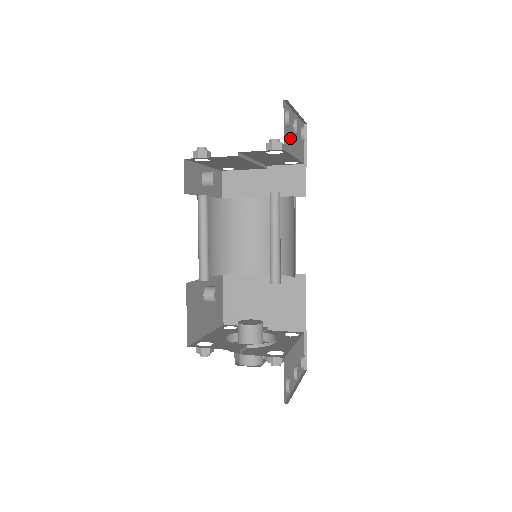
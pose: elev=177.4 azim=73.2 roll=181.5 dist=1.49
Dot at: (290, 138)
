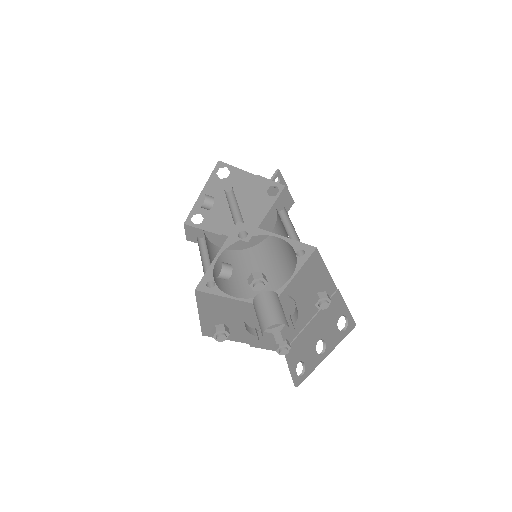
Dot at: occluded
